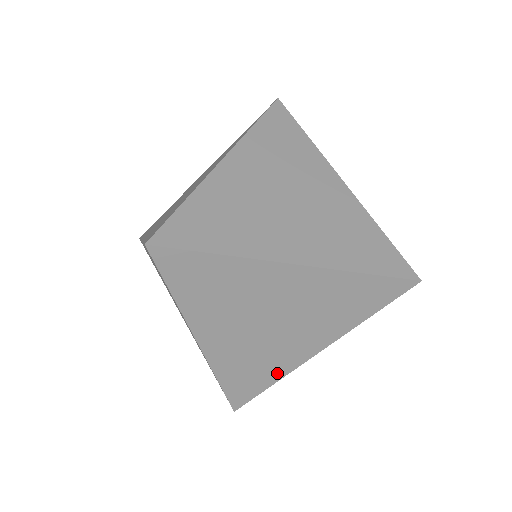
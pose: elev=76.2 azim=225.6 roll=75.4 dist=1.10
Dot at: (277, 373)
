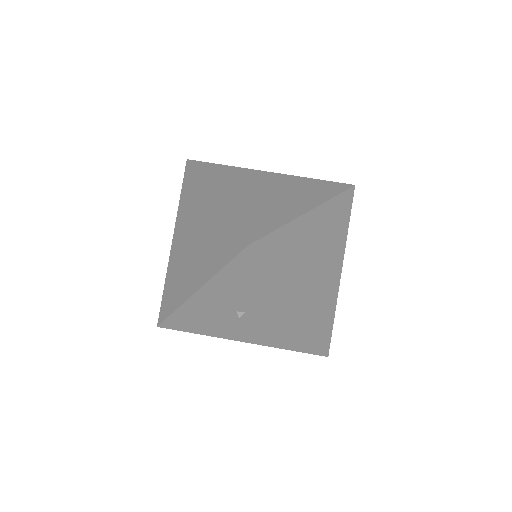
Dot at: (179, 299)
